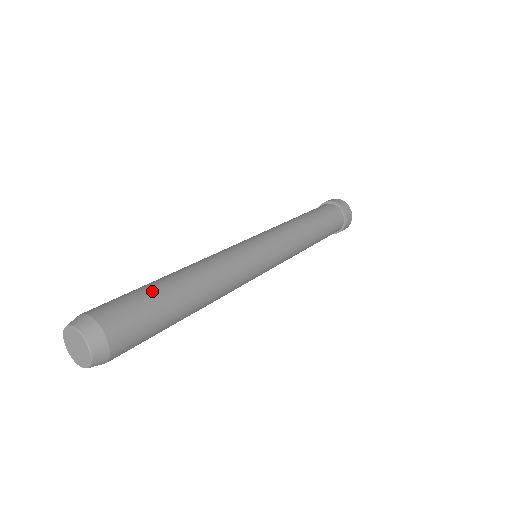
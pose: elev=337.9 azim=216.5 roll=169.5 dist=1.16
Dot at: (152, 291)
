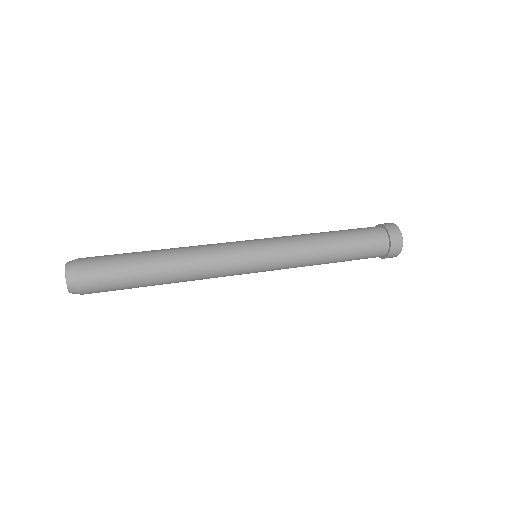
Dot at: occluded
